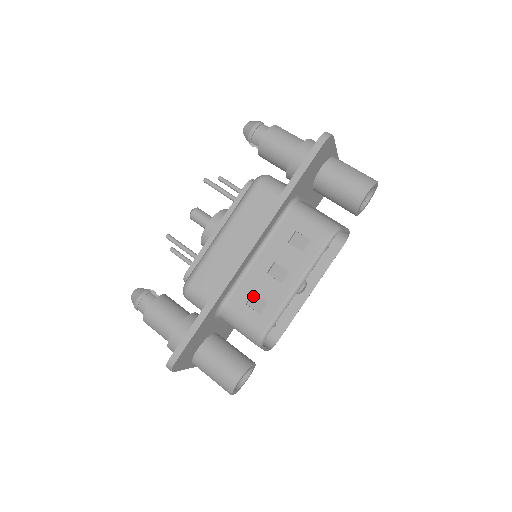
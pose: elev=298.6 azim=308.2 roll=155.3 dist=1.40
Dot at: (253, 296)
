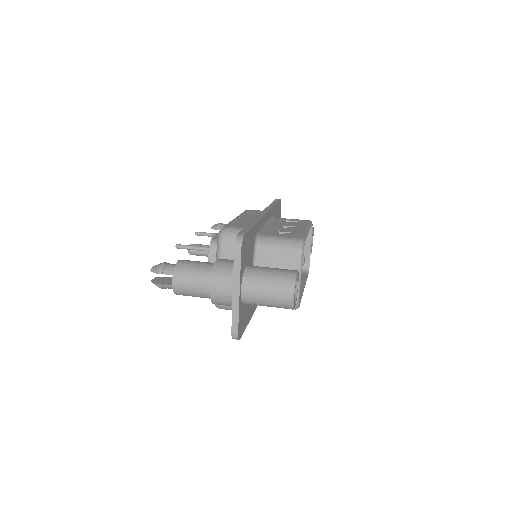
Dot at: occluded
